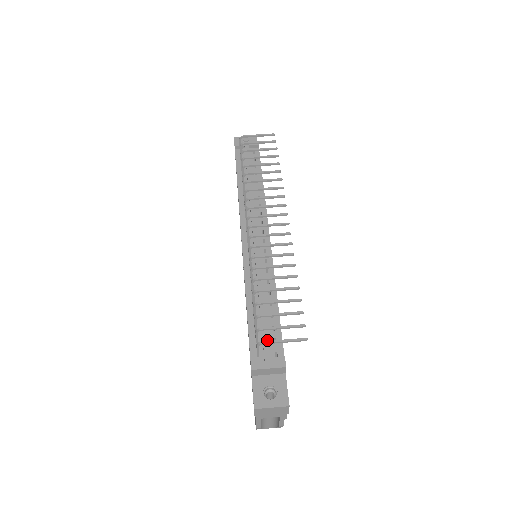
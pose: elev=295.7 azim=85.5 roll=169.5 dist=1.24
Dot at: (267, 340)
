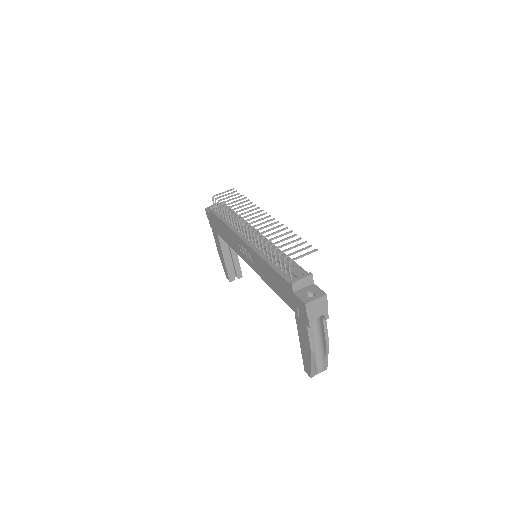
Dot at: (292, 269)
